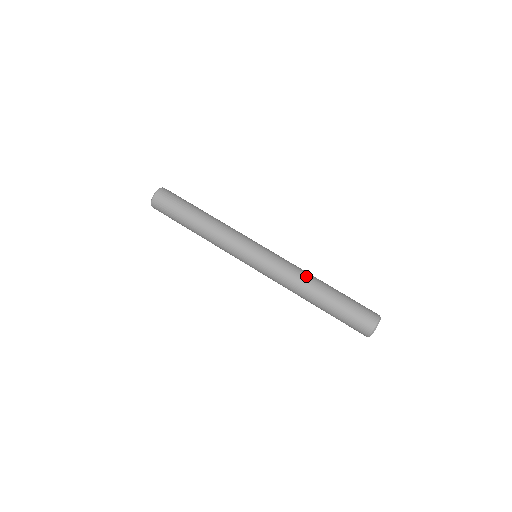
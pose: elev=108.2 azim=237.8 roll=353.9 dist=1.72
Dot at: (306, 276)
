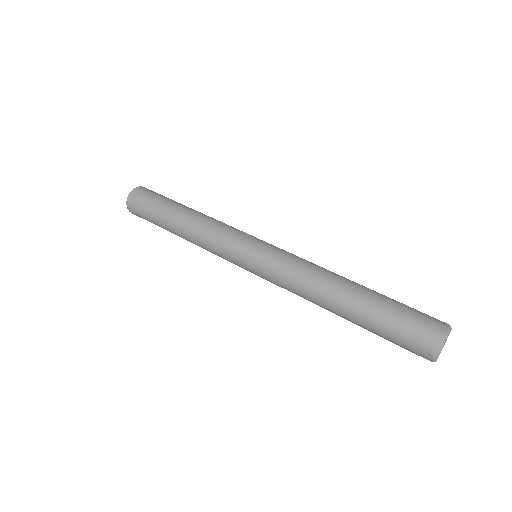
Dot at: (319, 280)
